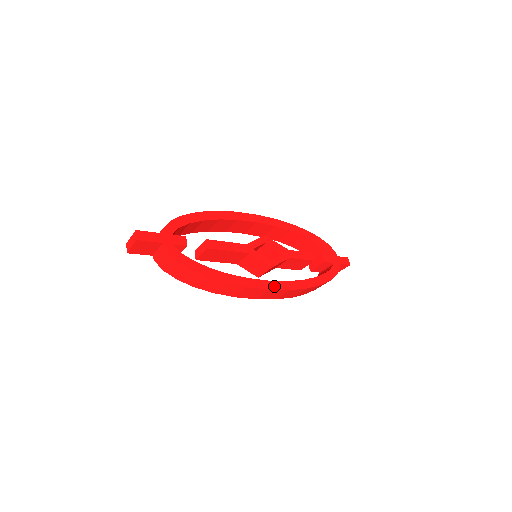
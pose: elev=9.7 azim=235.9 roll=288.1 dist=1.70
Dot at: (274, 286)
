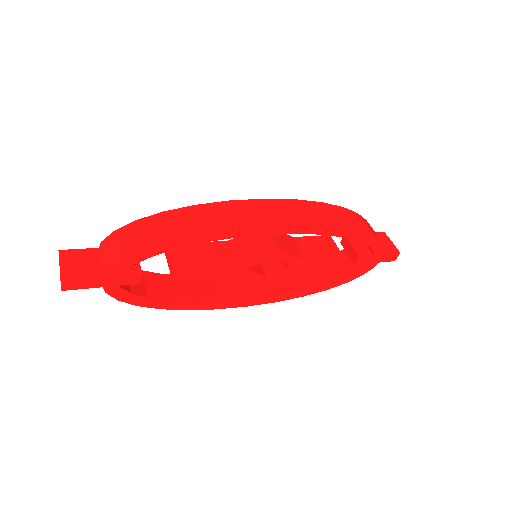
Dot at: (255, 302)
